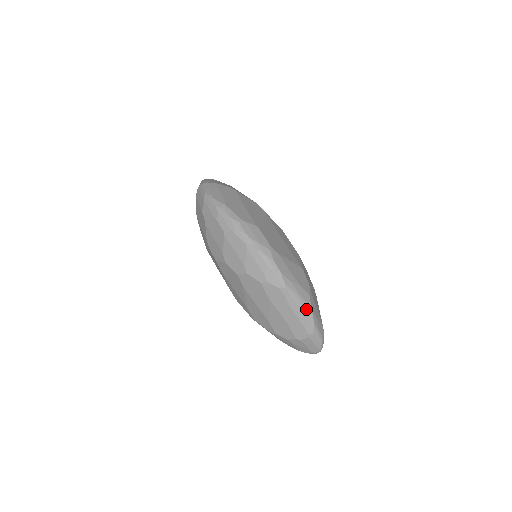
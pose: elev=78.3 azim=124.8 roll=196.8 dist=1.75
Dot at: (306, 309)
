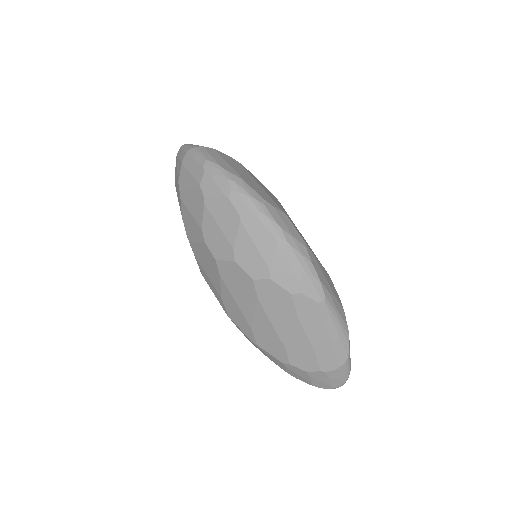
Dot at: (343, 331)
